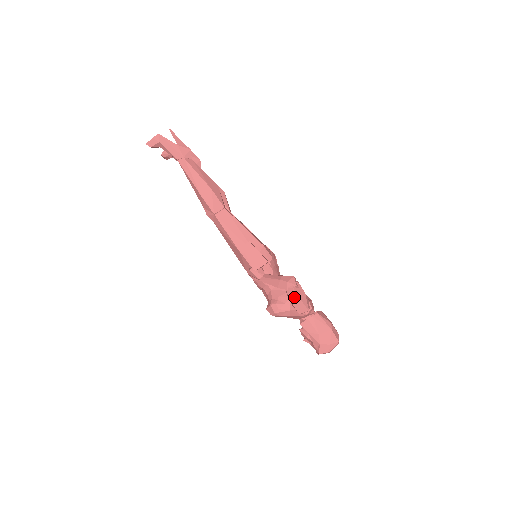
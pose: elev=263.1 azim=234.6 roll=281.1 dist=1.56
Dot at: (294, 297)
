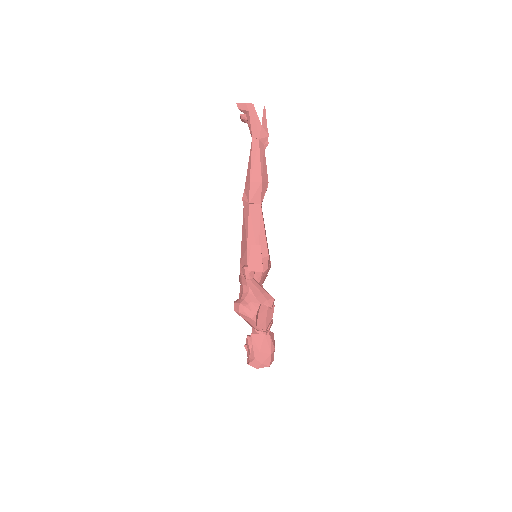
Dot at: (263, 314)
